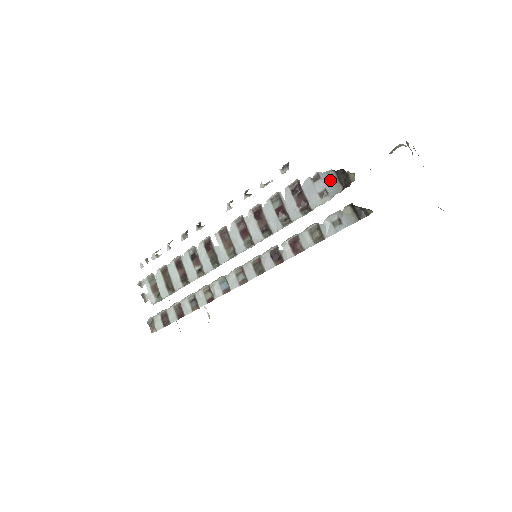
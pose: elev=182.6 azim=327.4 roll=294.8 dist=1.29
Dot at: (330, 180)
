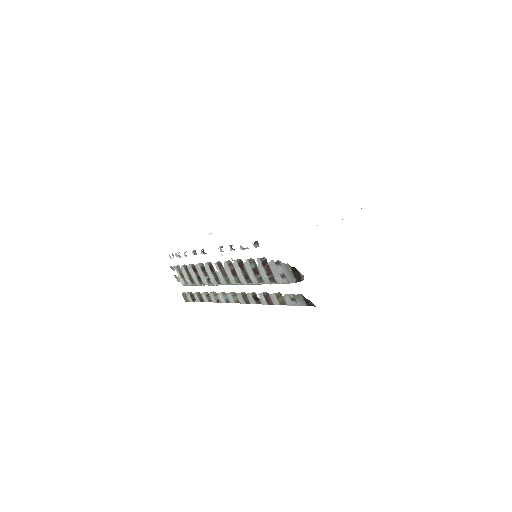
Dot at: (287, 270)
